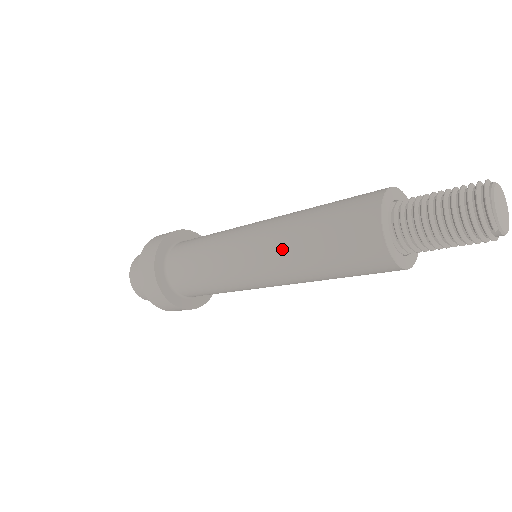
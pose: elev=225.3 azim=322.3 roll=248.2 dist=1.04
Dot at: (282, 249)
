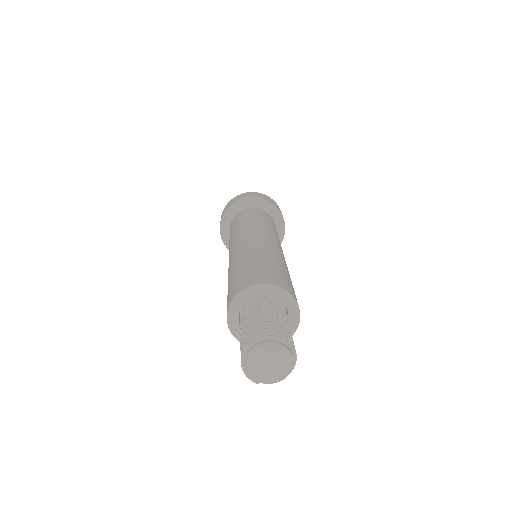
Dot at: occluded
